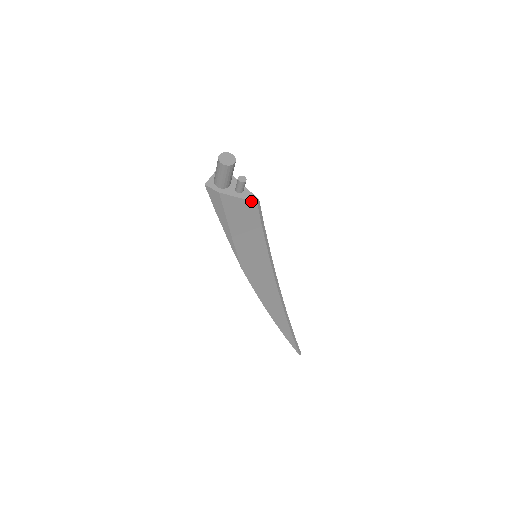
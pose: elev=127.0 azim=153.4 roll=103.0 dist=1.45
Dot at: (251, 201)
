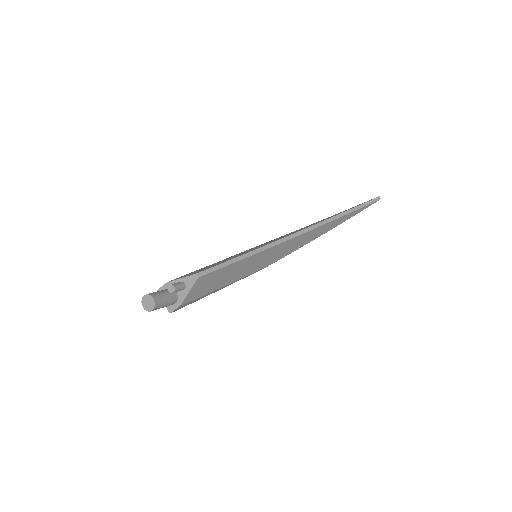
Dot at: (195, 282)
